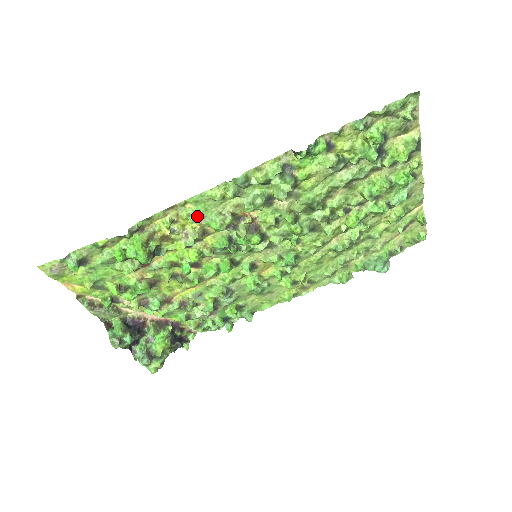
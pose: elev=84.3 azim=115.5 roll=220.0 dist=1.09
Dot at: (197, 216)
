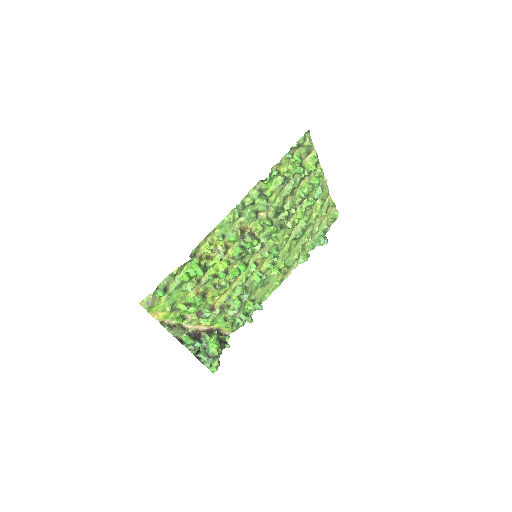
Dot at: (223, 236)
